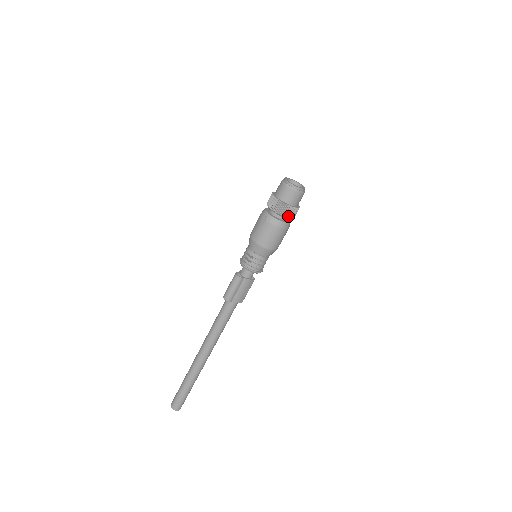
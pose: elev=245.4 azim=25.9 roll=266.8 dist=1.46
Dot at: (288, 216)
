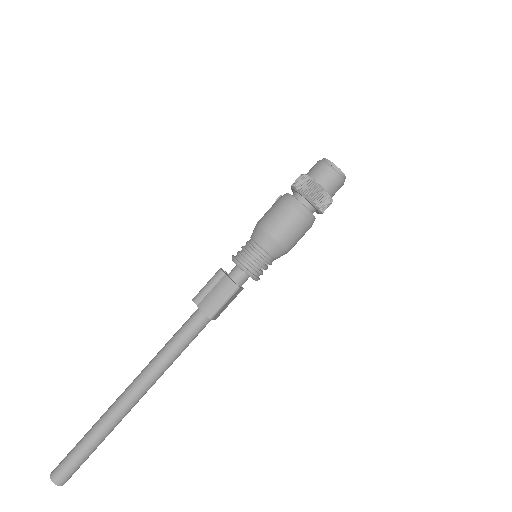
Dot at: (302, 190)
